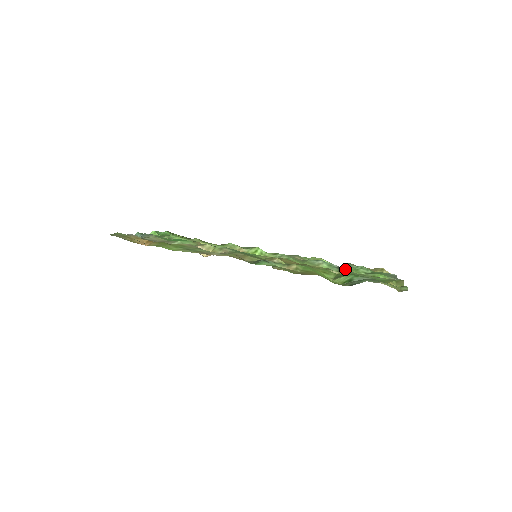
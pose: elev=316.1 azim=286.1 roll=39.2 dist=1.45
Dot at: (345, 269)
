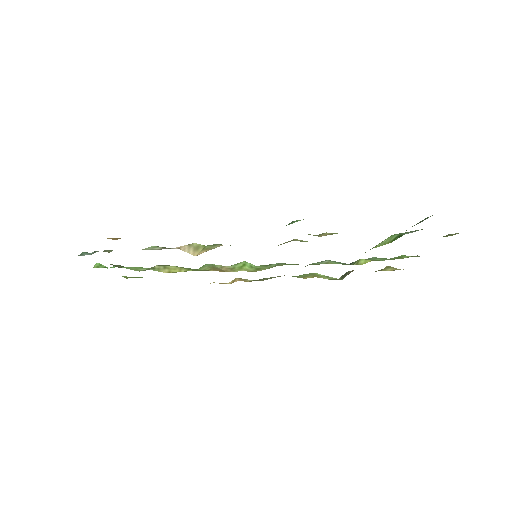
Dot at: occluded
